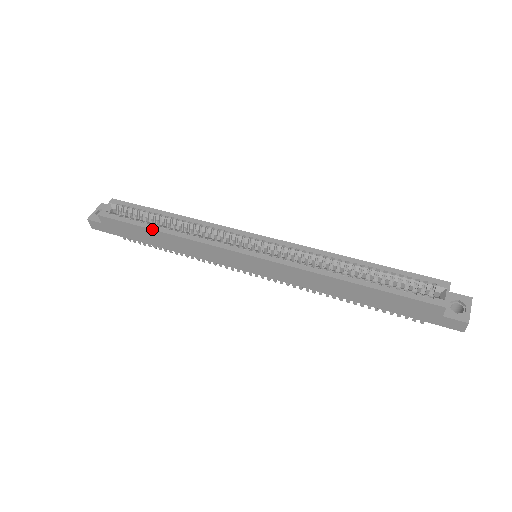
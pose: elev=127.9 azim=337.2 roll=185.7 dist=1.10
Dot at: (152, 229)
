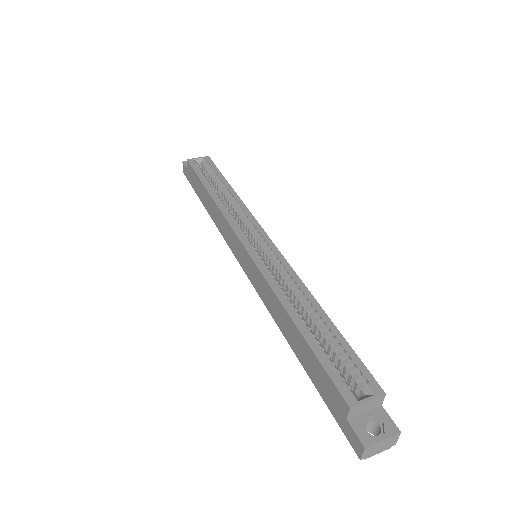
Dot at: (205, 187)
